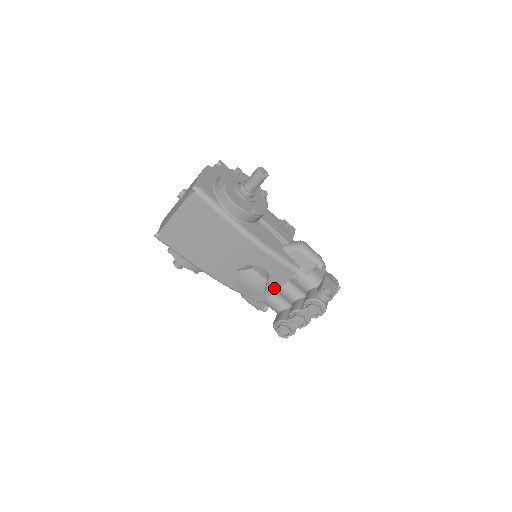
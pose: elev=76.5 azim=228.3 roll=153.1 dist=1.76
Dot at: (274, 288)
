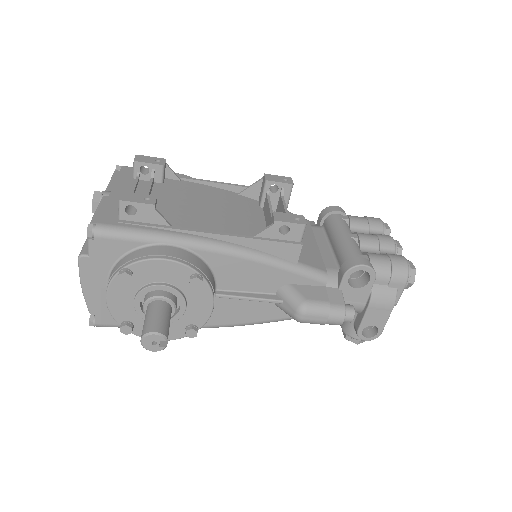
Dot at: occluded
